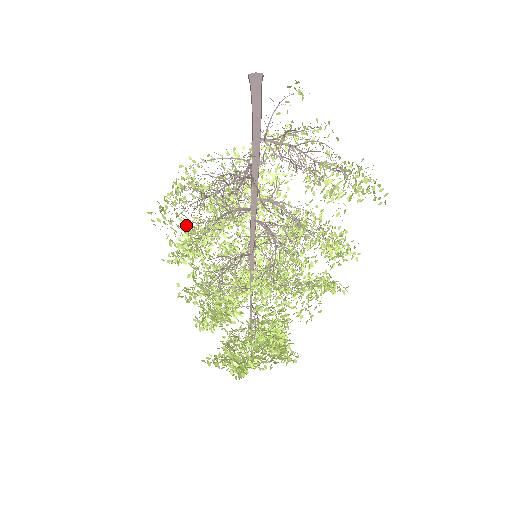
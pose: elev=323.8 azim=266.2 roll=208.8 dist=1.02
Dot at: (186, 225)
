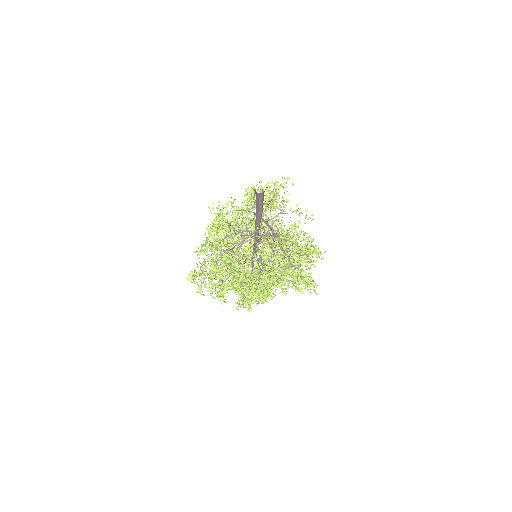
Dot at: occluded
